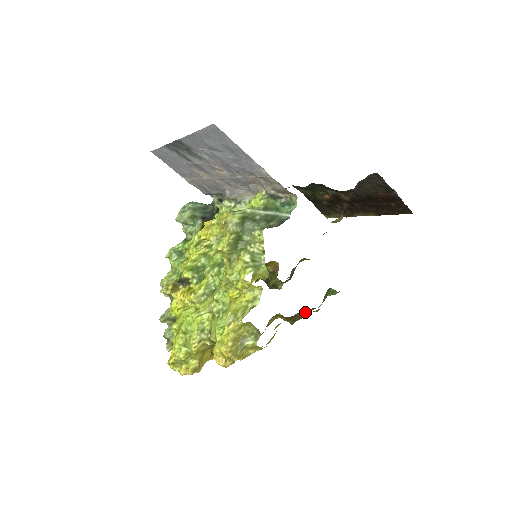
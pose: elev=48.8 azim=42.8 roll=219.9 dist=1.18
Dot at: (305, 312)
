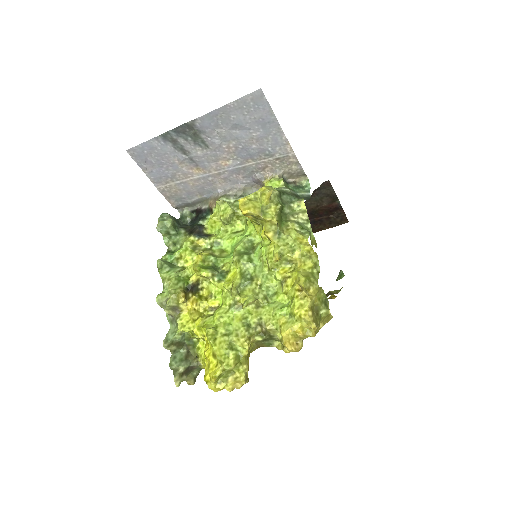
Dot at: occluded
